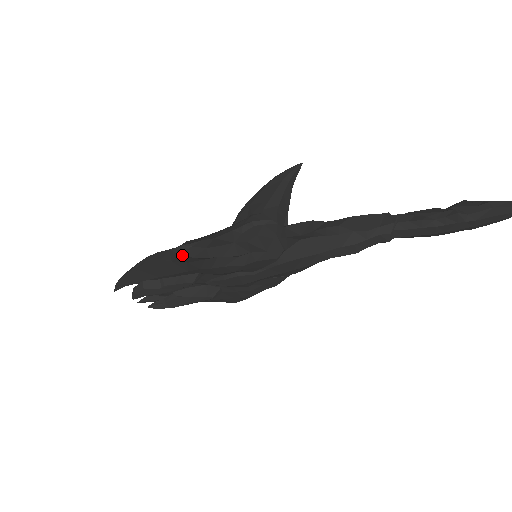
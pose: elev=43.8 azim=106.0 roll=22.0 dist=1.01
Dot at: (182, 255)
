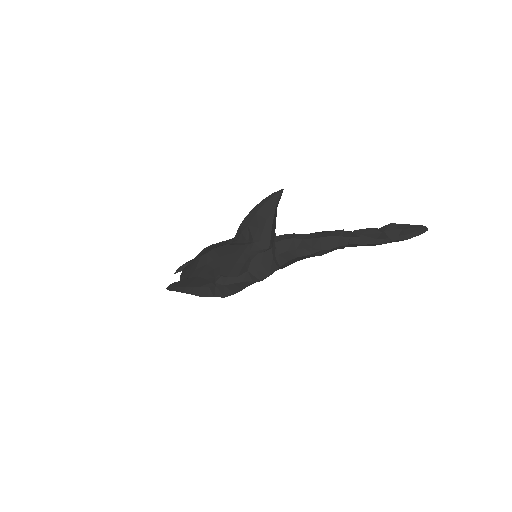
Dot at: (217, 286)
